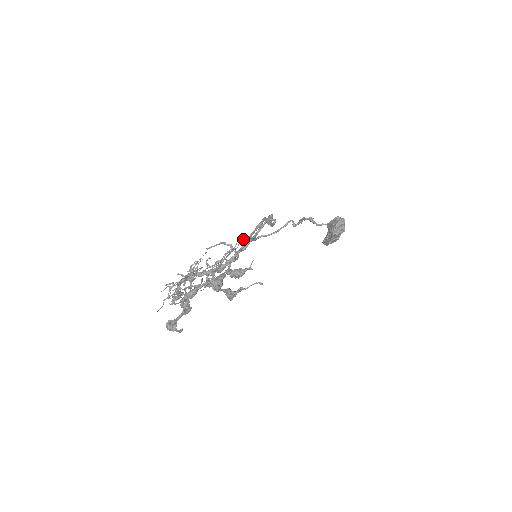
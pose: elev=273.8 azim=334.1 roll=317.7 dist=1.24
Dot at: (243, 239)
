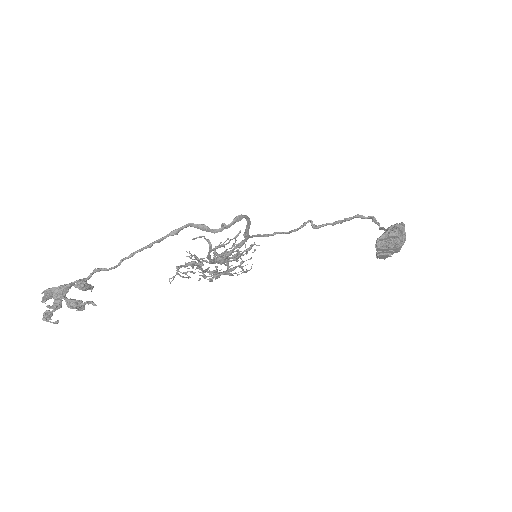
Dot at: (237, 235)
